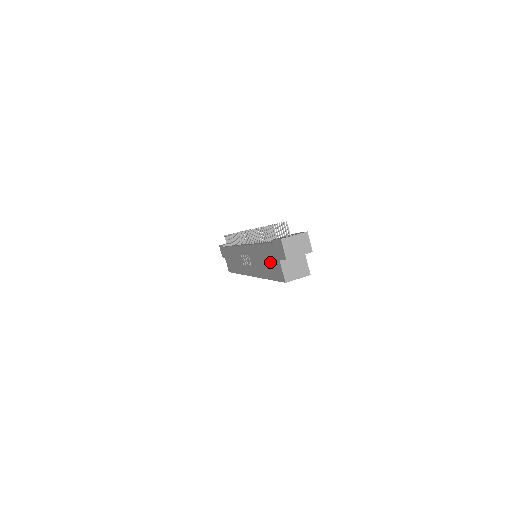
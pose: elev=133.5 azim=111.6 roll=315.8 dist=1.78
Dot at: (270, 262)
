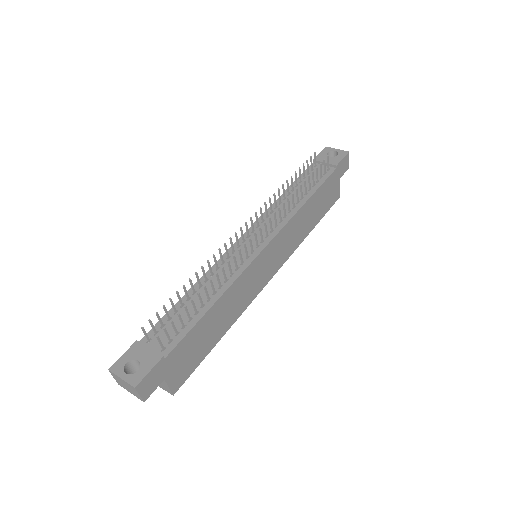
Dot at: occluded
